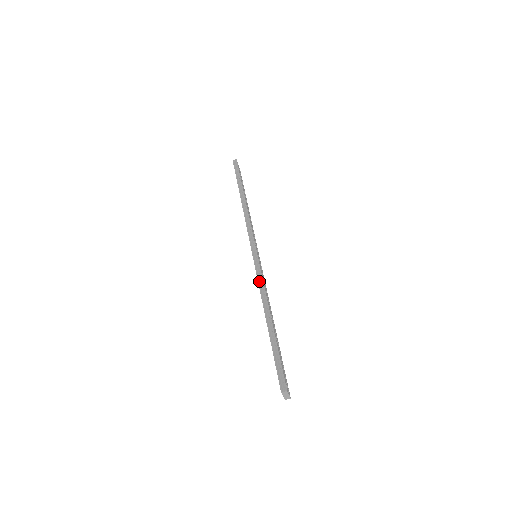
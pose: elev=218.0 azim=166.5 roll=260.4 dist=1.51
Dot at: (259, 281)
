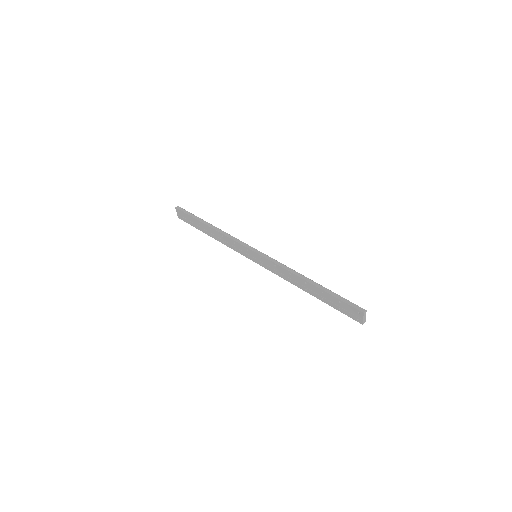
Dot at: (279, 265)
